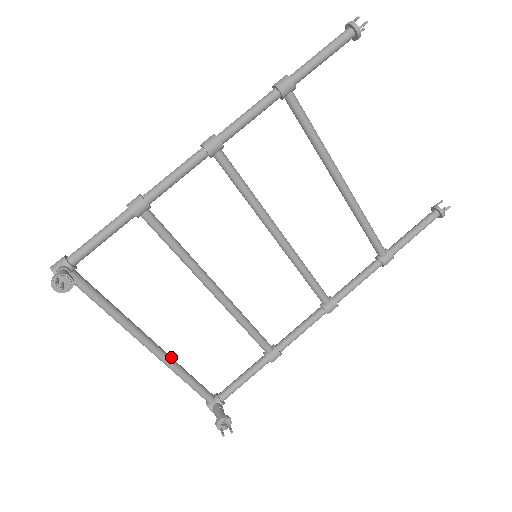
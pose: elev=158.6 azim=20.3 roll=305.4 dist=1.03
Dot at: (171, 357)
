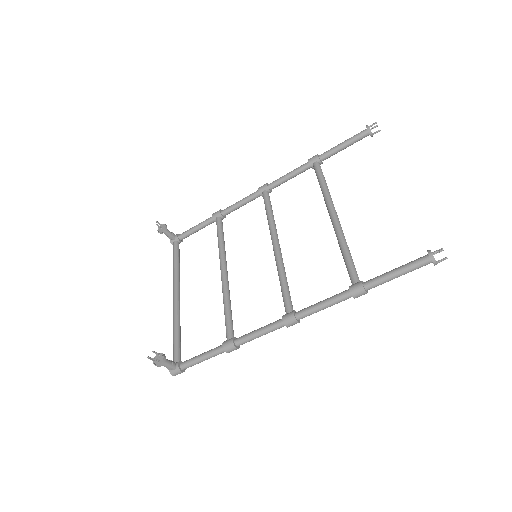
Dot at: occluded
